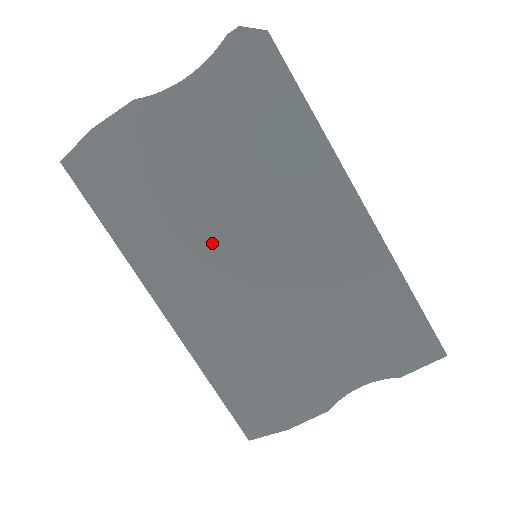
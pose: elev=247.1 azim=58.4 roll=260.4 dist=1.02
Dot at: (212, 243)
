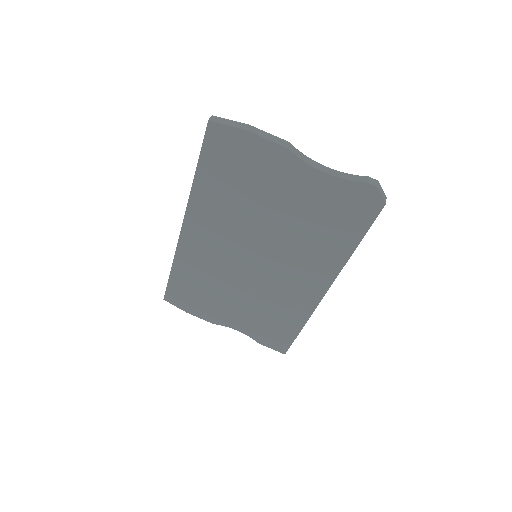
Dot at: (242, 235)
